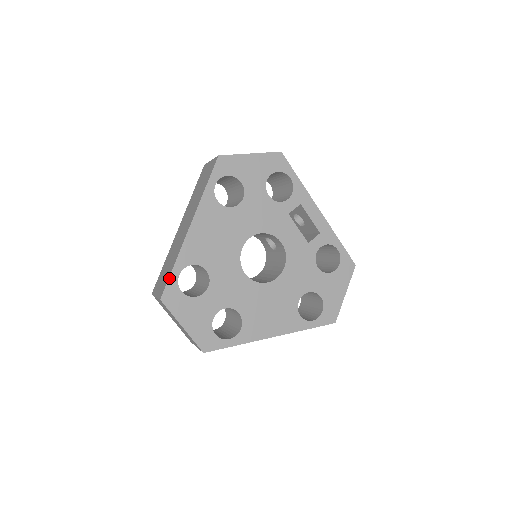
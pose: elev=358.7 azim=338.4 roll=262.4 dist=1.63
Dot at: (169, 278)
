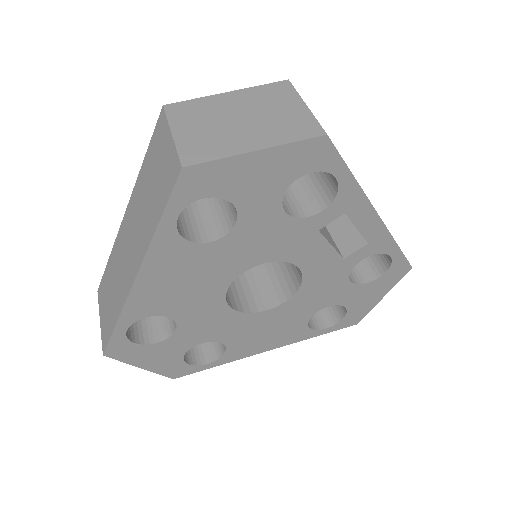
Dot at: (111, 336)
